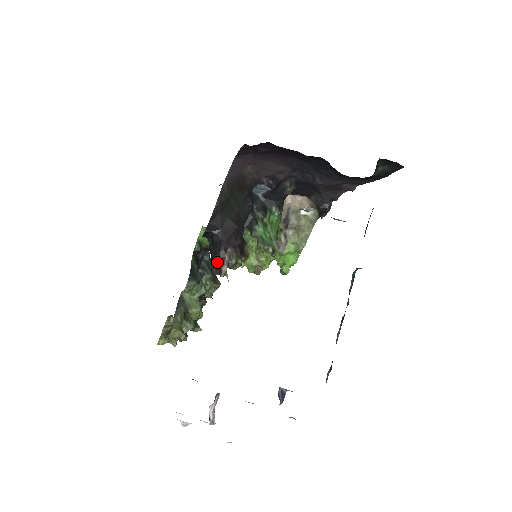
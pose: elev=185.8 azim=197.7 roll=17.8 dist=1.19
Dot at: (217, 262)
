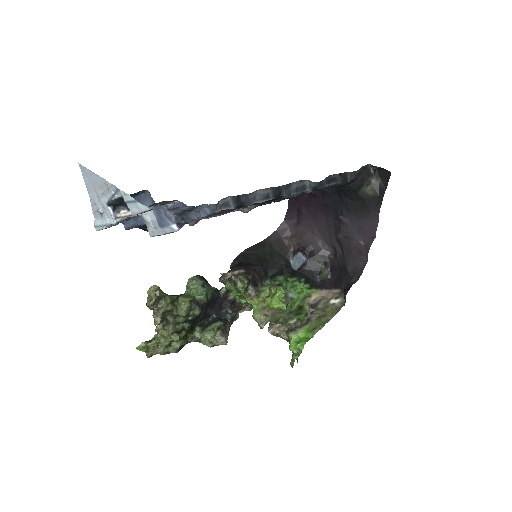
Dot at: occluded
